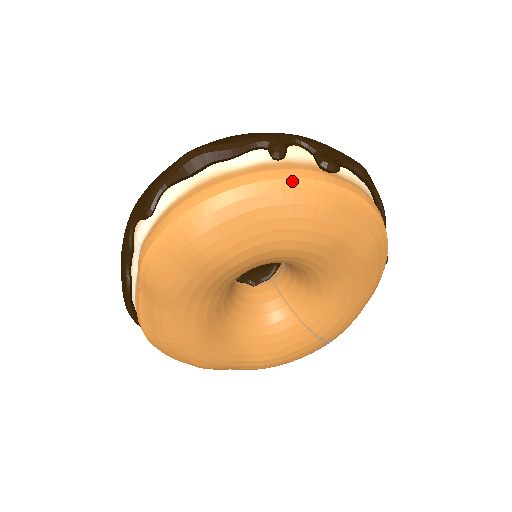
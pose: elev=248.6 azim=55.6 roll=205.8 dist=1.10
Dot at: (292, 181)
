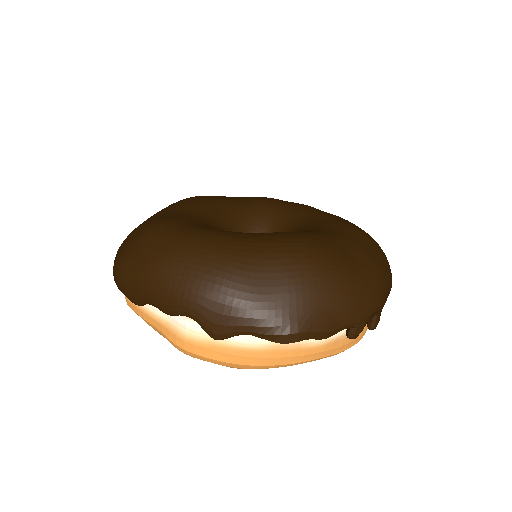
Dot at: occluded
